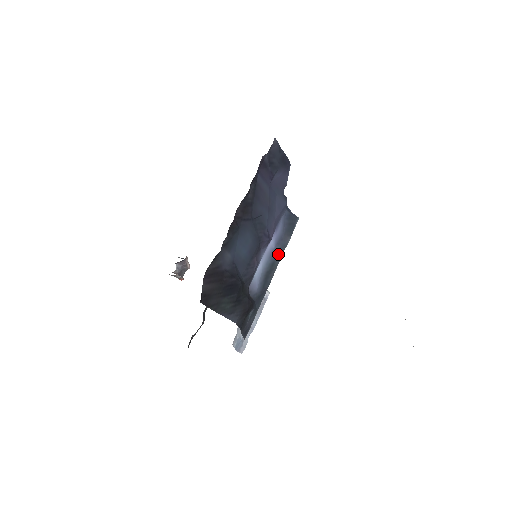
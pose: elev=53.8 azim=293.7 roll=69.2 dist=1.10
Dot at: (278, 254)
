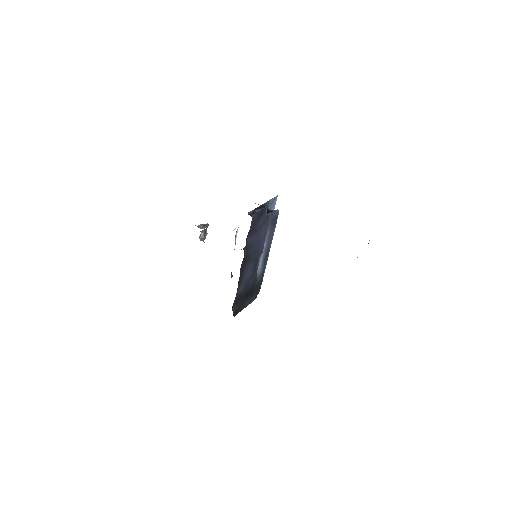
Dot at: (270, 243)
